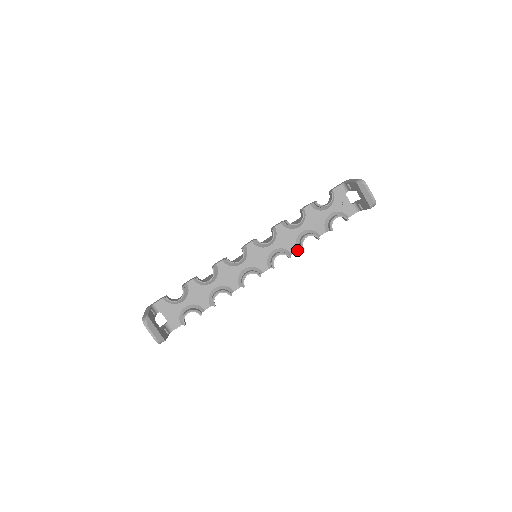
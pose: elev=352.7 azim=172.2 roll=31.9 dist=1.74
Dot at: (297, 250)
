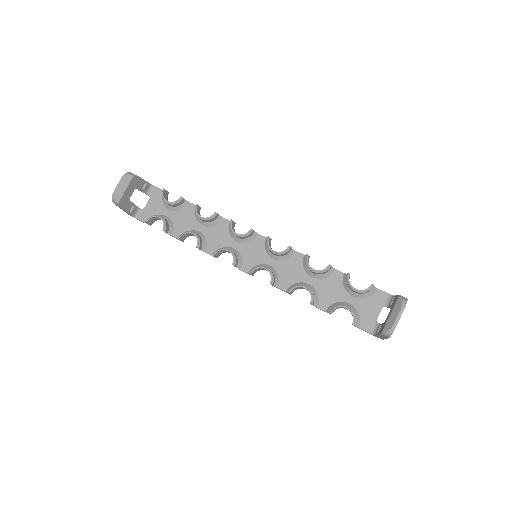
Dot at: (286, 291)
